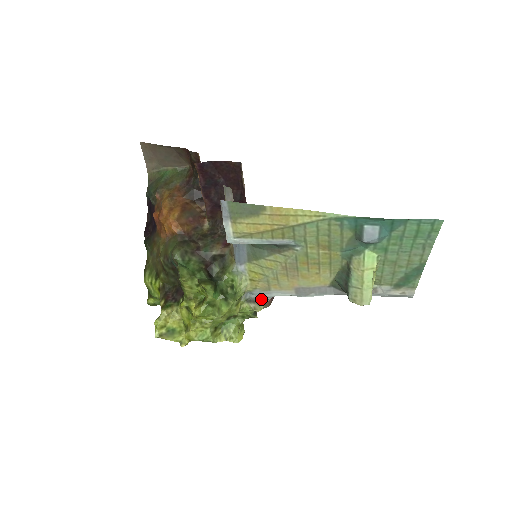
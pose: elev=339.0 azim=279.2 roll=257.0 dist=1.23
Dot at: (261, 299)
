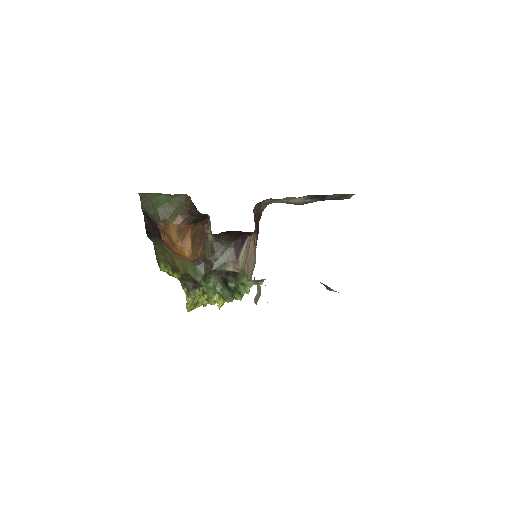
Dot at: (261, 280)
